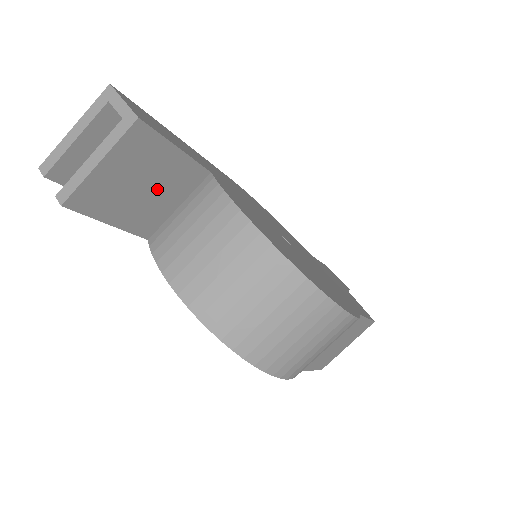
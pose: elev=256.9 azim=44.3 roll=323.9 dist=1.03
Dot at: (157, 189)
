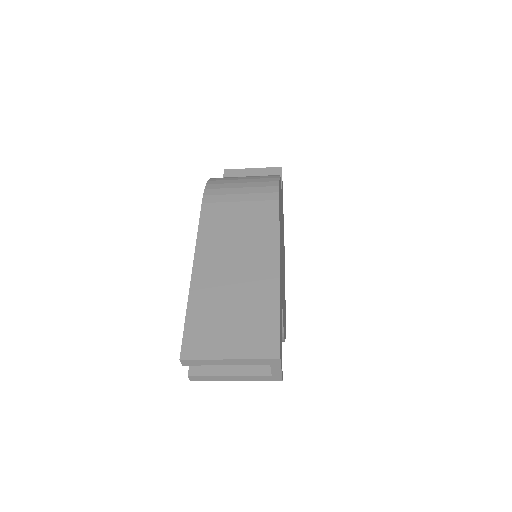
Dot at: occluded
